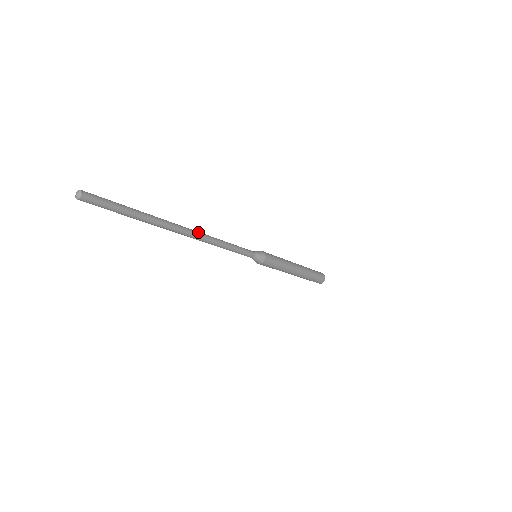
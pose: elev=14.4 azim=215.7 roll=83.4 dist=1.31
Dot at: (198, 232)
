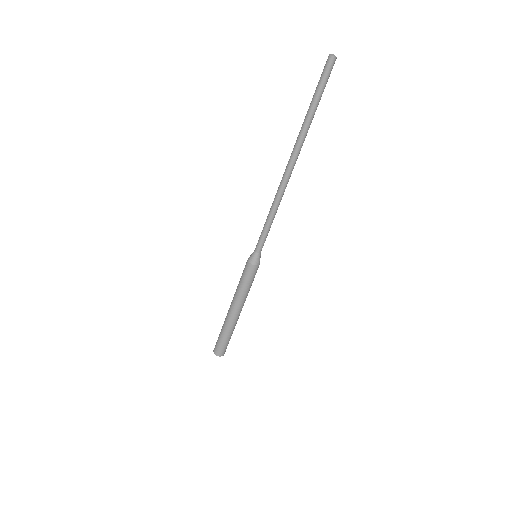
Dot at: (285, 178)
